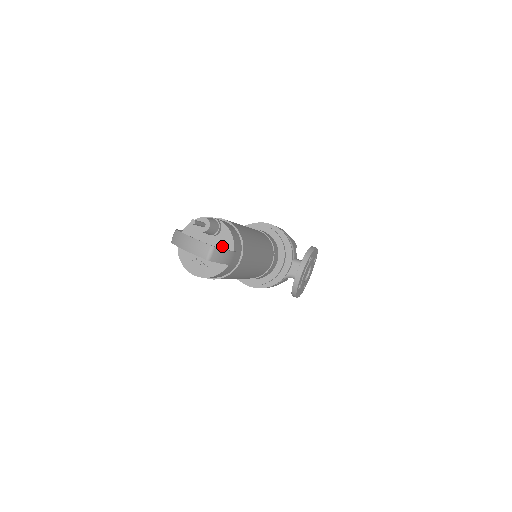
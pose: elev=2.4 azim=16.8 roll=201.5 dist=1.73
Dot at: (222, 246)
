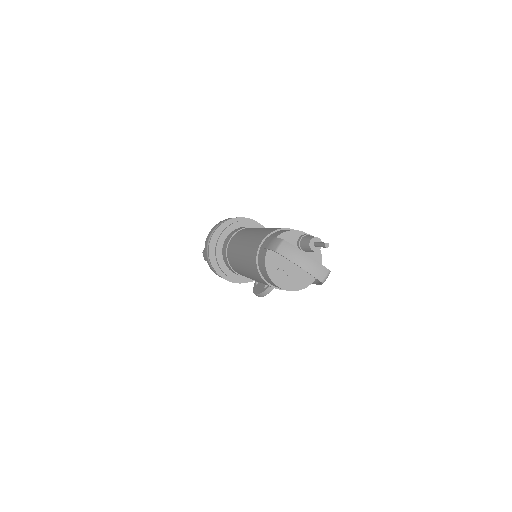
Dot at: occluded
